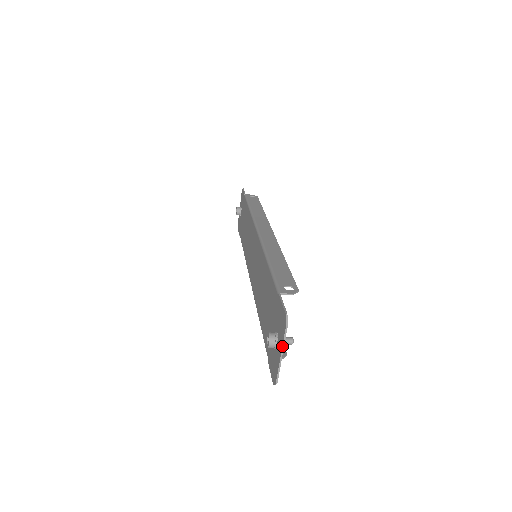
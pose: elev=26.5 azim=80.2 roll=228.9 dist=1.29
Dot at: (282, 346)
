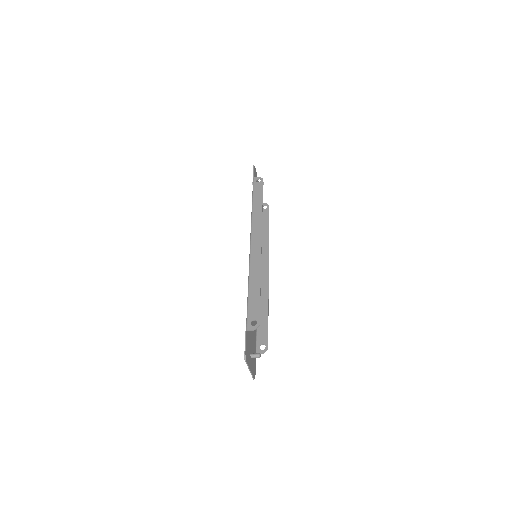
Dot at: (248, 368)
